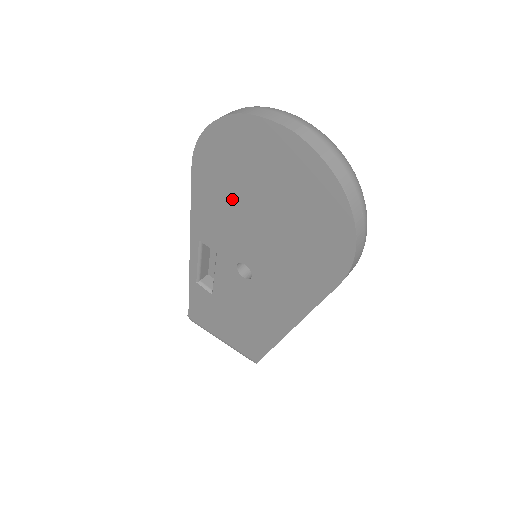
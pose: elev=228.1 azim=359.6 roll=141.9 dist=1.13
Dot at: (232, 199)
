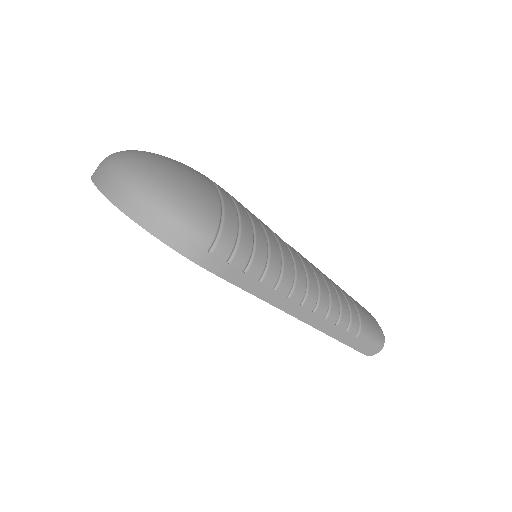
Dot at: occluded
